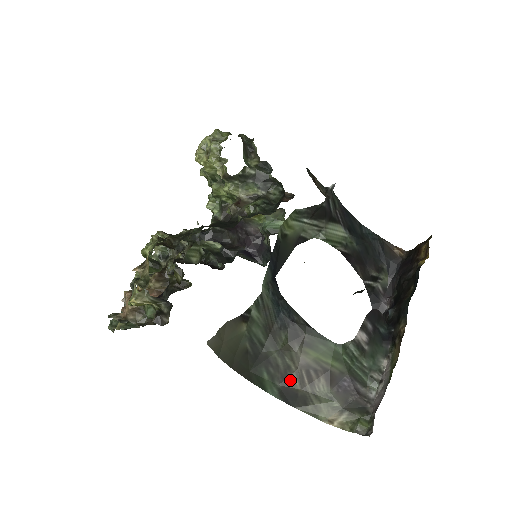
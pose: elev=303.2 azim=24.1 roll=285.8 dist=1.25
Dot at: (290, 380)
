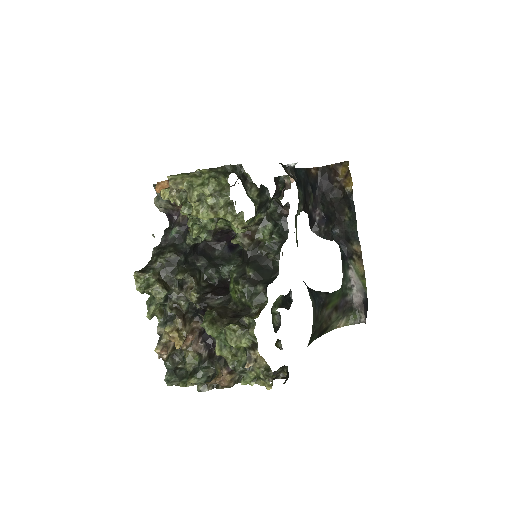
Dot at: (322, 328)
